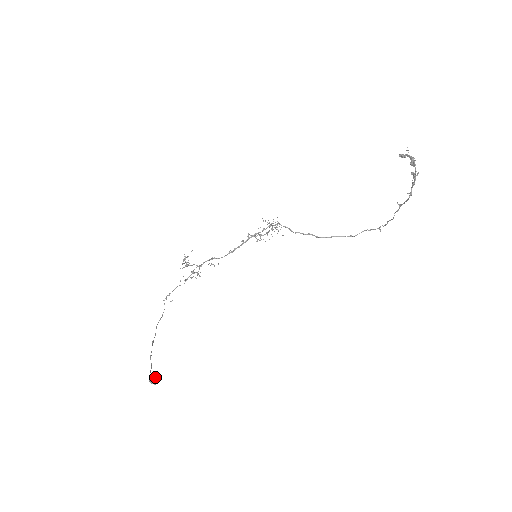
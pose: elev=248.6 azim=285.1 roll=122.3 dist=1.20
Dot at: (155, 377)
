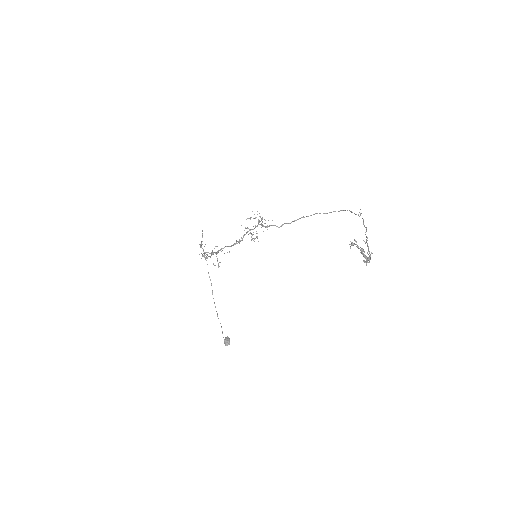
Dot at: (227, 343)
